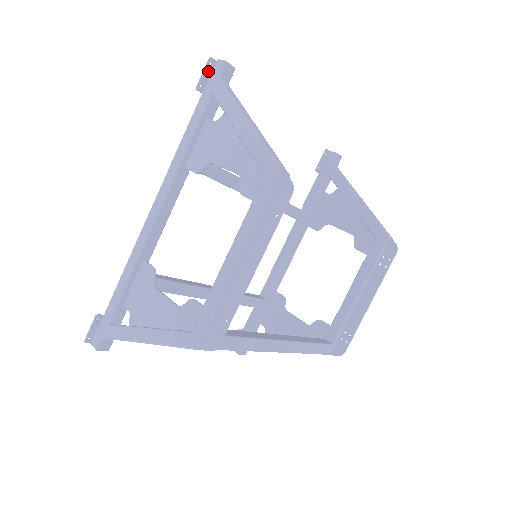
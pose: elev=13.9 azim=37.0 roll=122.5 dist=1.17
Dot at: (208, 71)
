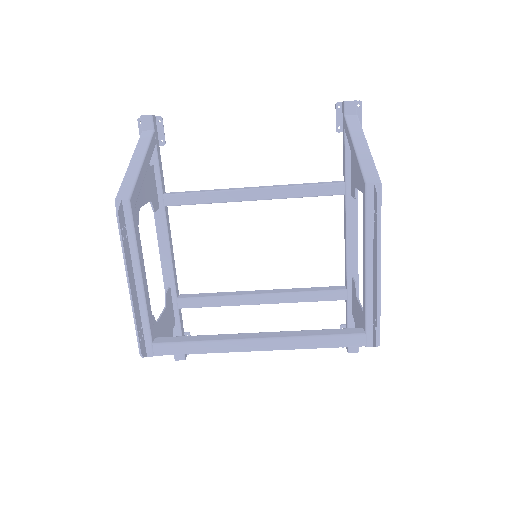
Dot at: occluded
